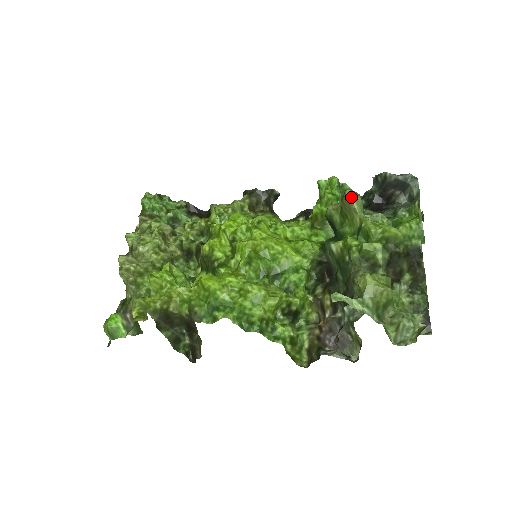
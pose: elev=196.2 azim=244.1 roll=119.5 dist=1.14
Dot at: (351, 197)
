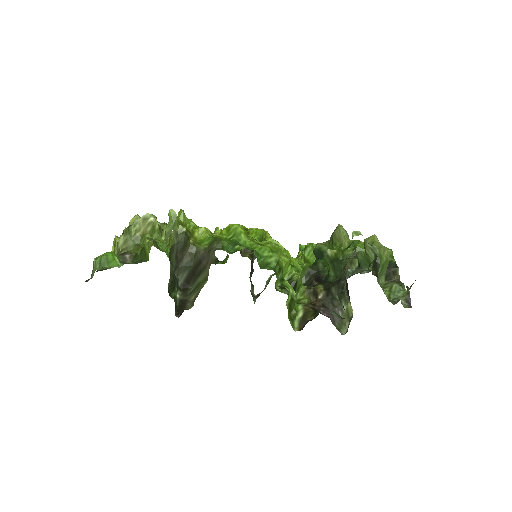
Dot at: (343, 228)
